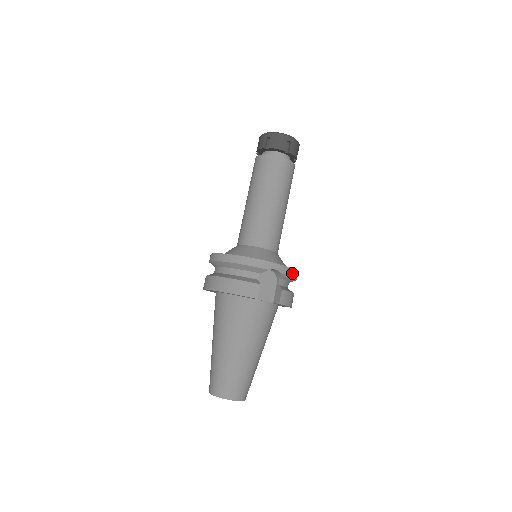
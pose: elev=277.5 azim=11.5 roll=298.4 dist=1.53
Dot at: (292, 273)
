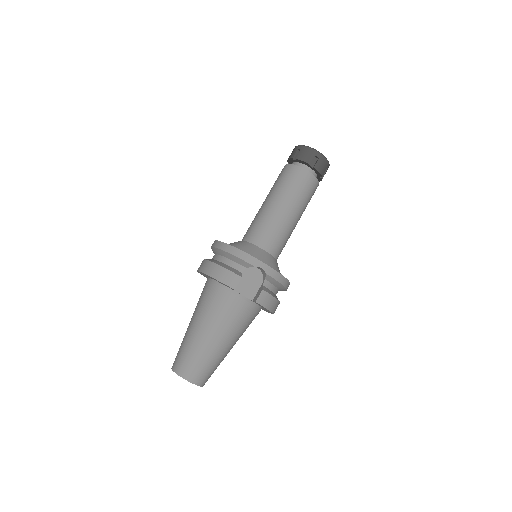
Dot at: (279, 278)
